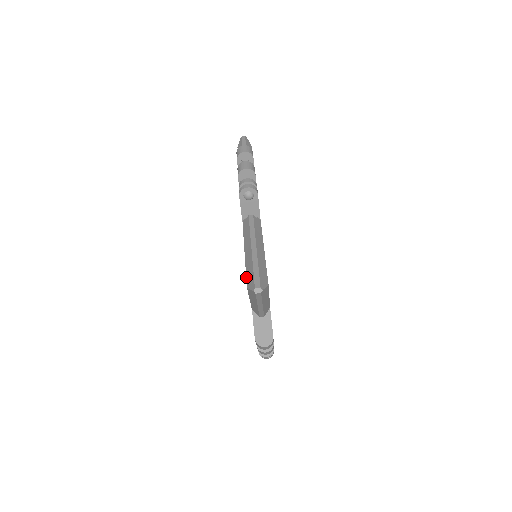
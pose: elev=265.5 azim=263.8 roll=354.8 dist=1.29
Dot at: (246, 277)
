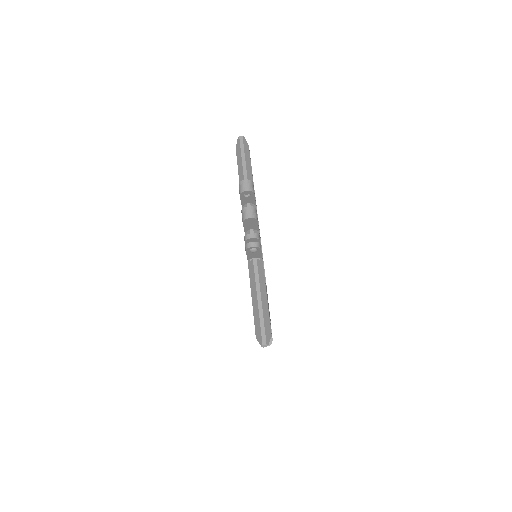
Dot at: (255, 327)
